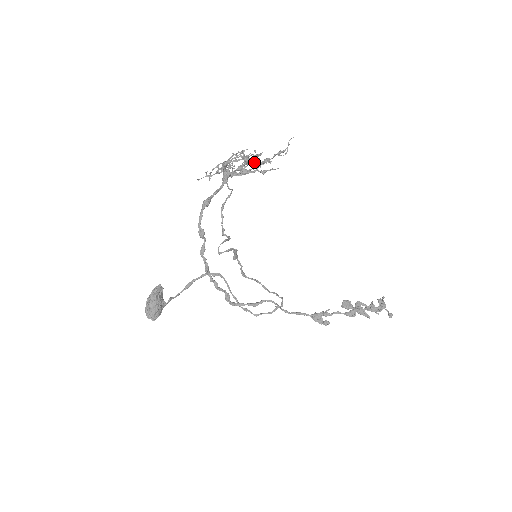
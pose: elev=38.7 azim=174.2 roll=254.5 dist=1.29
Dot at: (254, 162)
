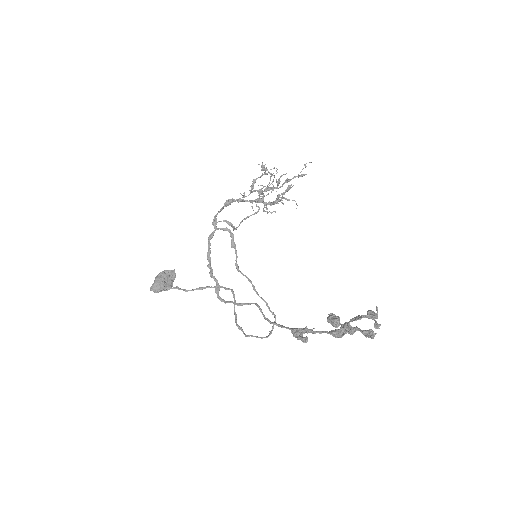
Dot at: (274, 177)
